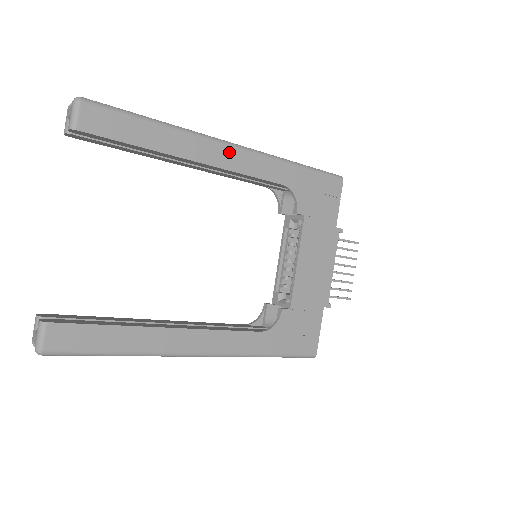
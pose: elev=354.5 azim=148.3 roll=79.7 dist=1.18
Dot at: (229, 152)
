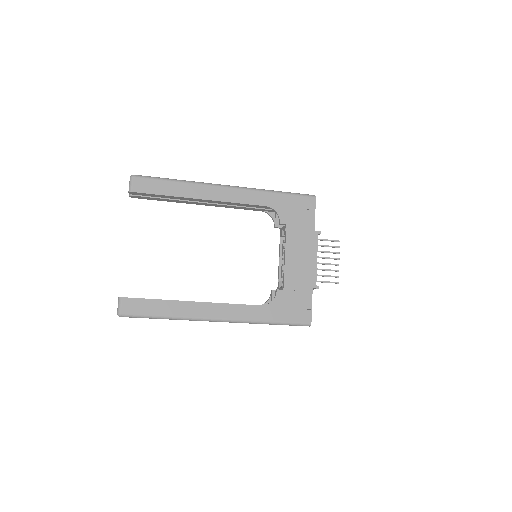
Dot at: (224, 191)
